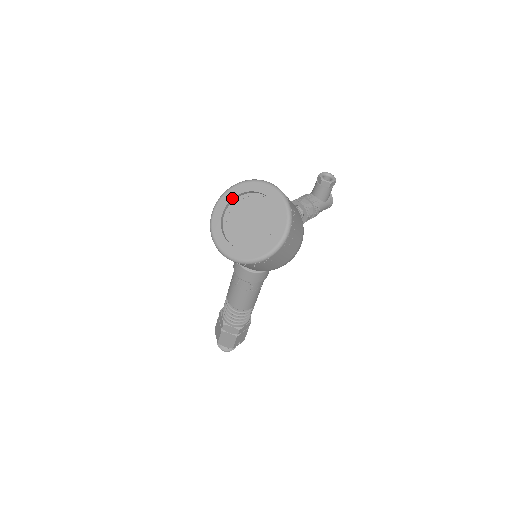
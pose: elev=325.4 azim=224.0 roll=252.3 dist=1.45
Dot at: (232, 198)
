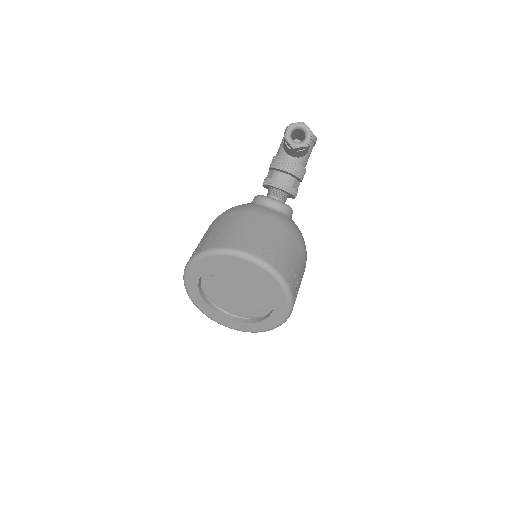
Dot at: (200, 277)
